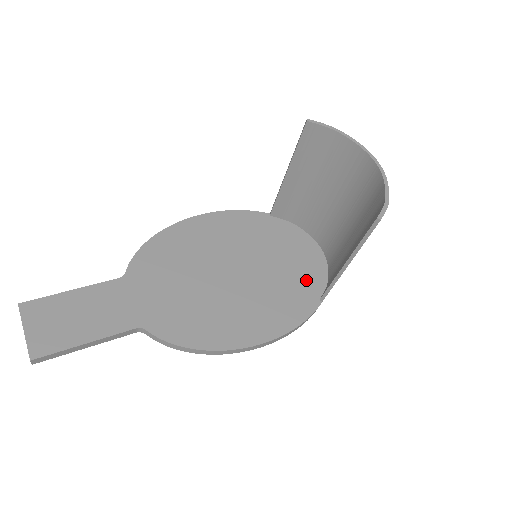
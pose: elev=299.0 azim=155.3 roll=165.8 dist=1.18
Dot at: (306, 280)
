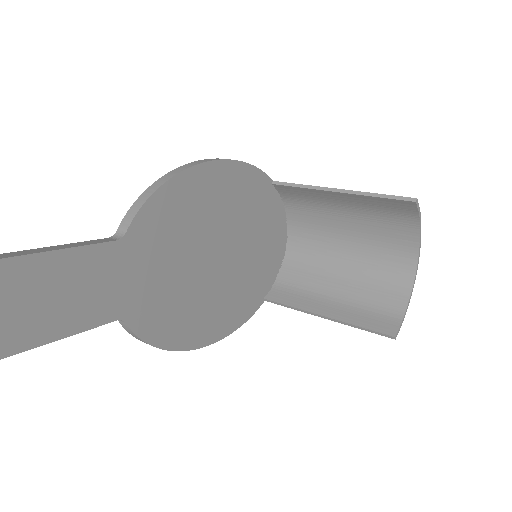
Dot at: (265, 275)
